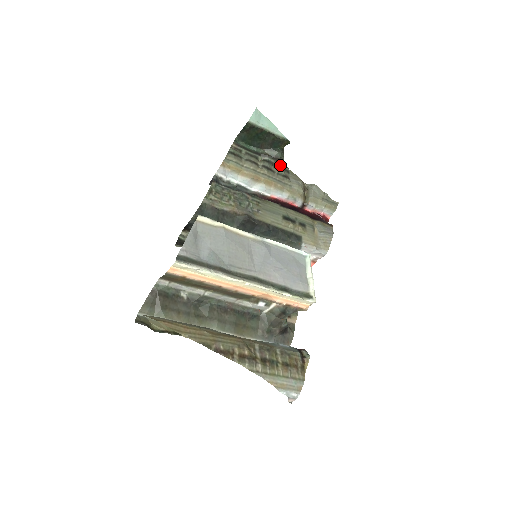
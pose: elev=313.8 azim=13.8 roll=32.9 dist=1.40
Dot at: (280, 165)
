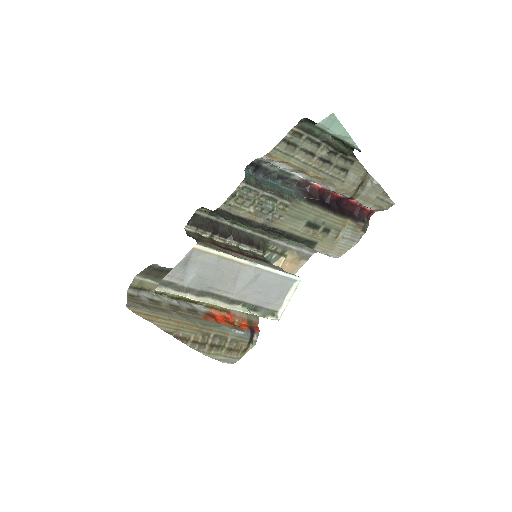
Dot at: (345, 155)
